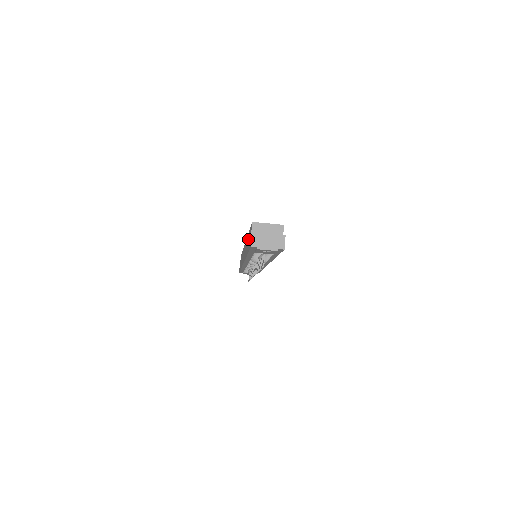
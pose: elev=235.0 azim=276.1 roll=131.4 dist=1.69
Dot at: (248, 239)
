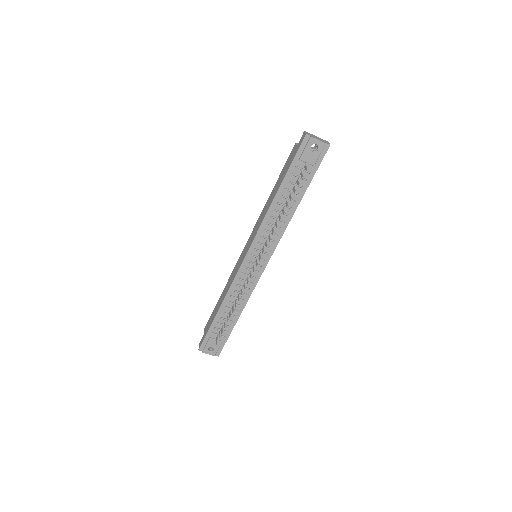
Dot at: (277, 184)
